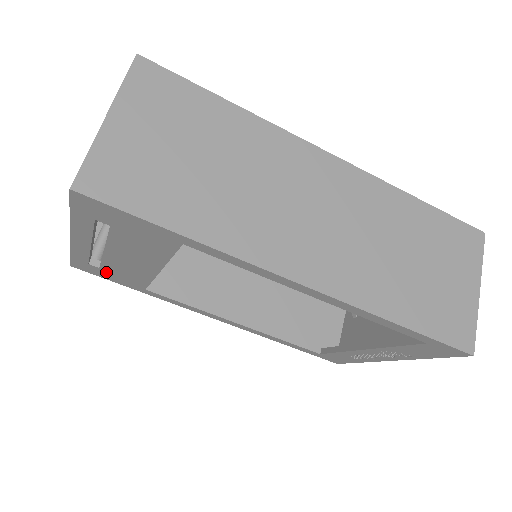
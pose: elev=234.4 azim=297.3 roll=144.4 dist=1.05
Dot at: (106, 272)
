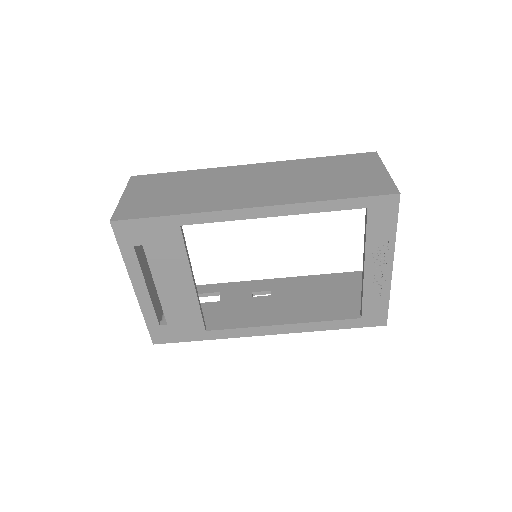
Dot at: (173, 328)
